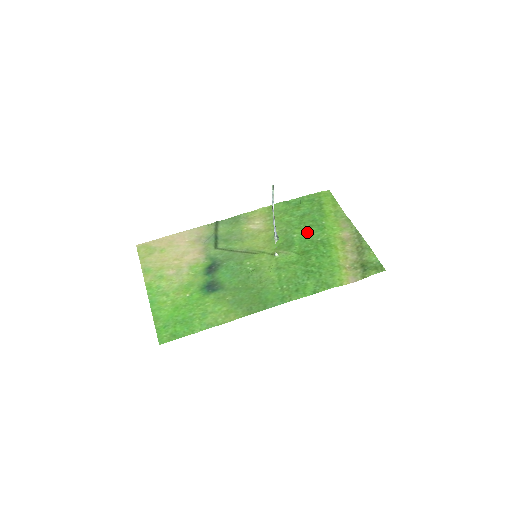
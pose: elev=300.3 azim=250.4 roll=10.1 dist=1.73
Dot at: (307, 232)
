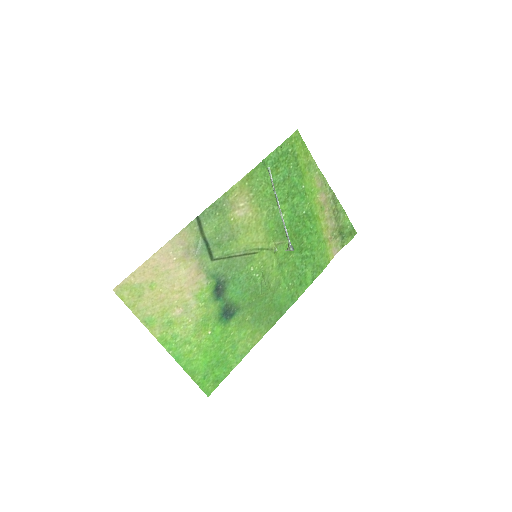
Dot at: (293, 206)
